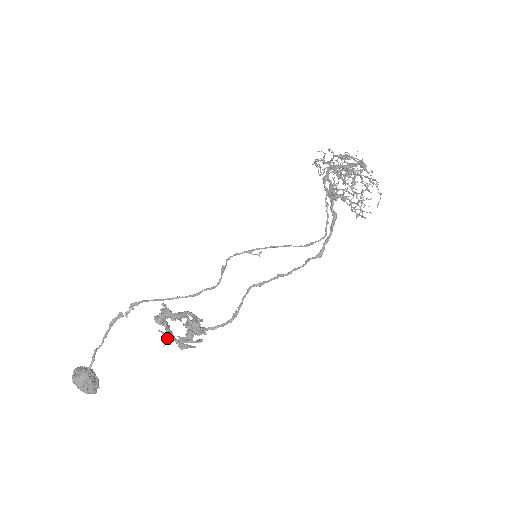
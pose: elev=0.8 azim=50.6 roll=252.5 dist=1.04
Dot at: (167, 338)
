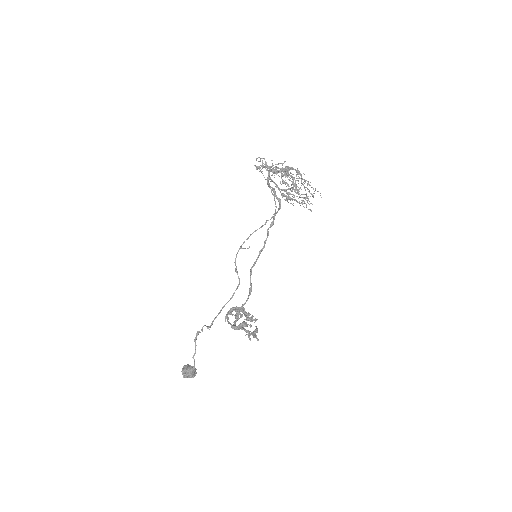
Dot at: (257, 339)
